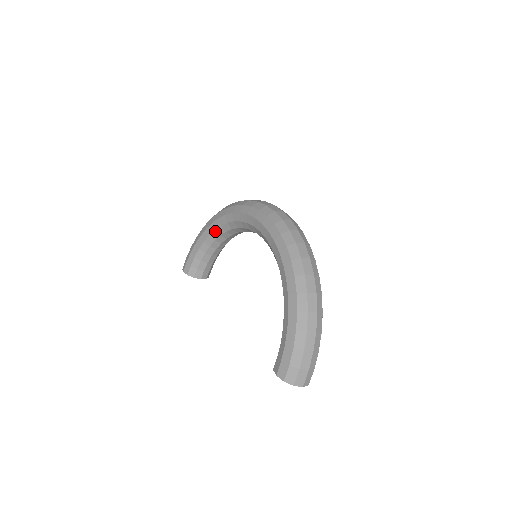
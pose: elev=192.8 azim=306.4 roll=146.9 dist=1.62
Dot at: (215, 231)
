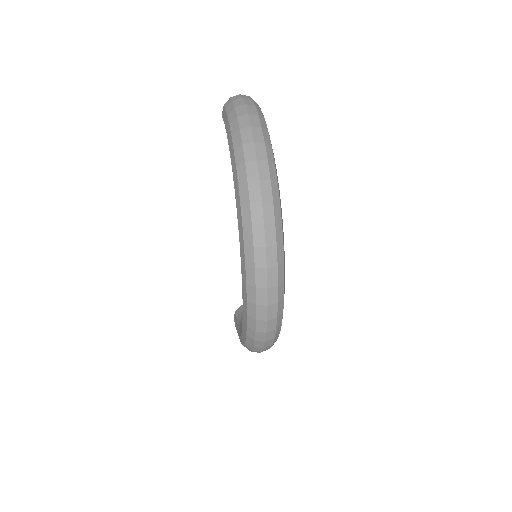
Dot at: occluded
